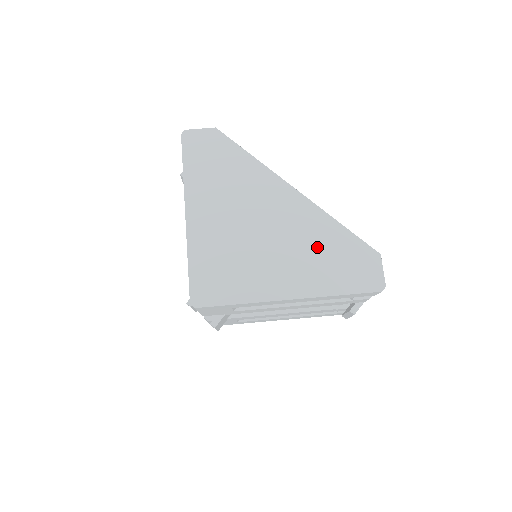
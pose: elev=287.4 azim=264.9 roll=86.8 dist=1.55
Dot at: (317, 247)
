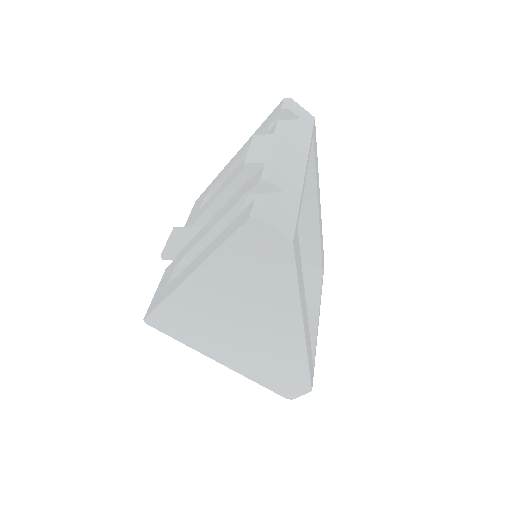
Dot at: (274, 362)
